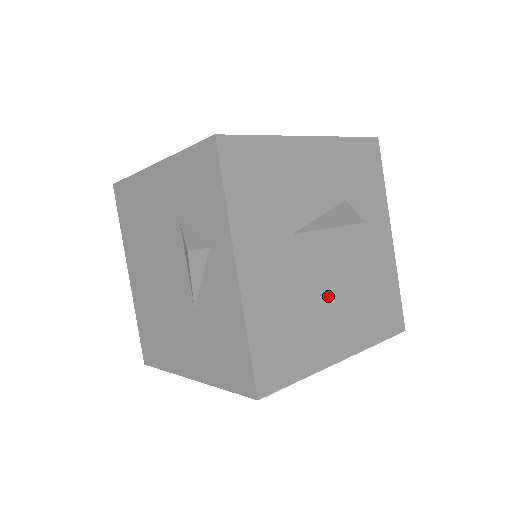
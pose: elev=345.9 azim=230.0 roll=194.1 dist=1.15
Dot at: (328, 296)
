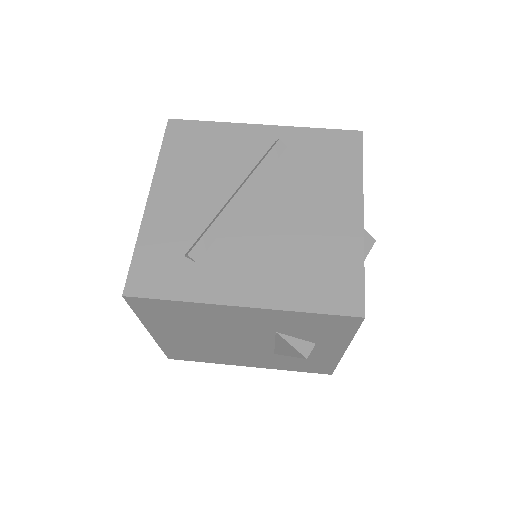
Dot at: occluded
